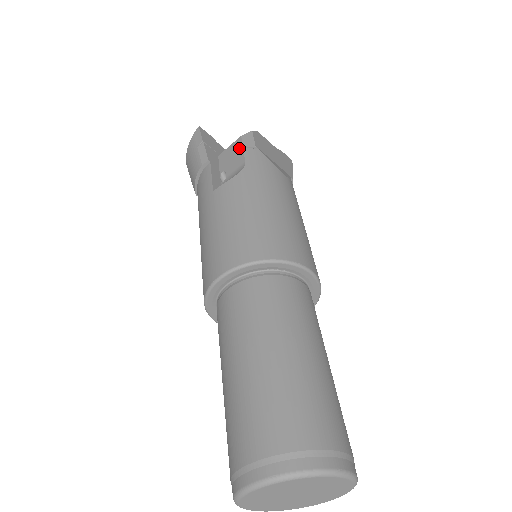
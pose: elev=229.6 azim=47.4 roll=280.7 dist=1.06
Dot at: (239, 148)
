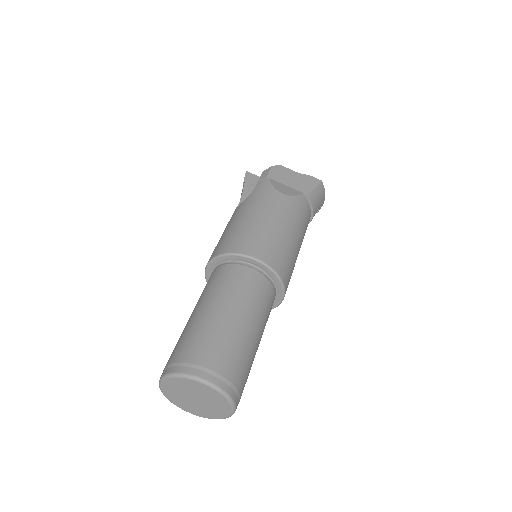
Dot at: occluded
